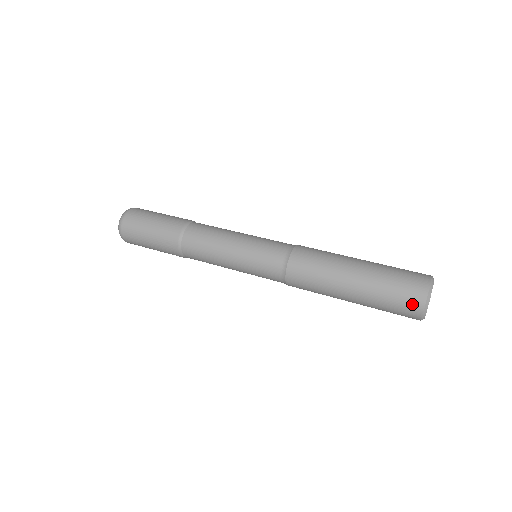
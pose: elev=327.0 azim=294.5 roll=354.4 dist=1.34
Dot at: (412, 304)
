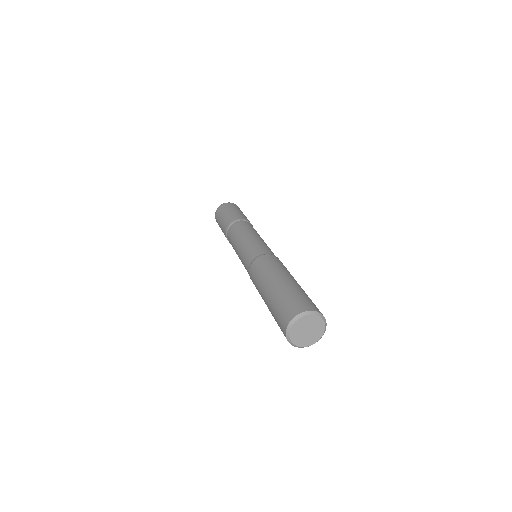
Dot at: (287, 315)
